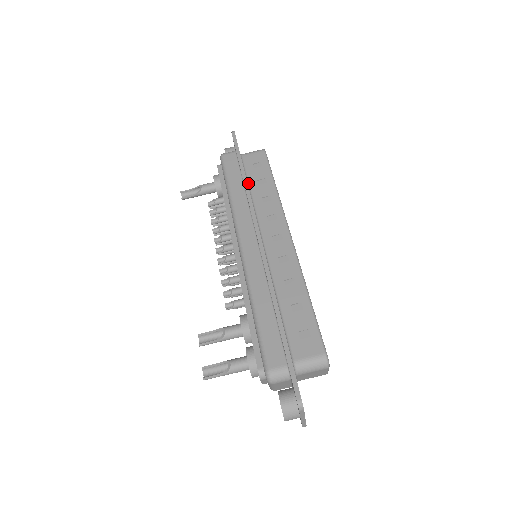
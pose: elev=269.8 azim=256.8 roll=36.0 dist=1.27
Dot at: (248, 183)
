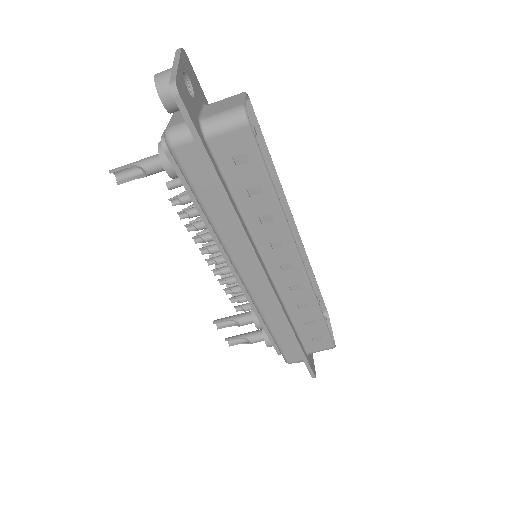
Dot at: (233, 197)
